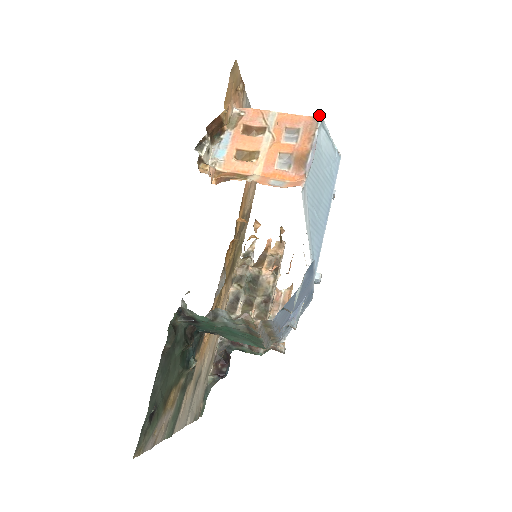
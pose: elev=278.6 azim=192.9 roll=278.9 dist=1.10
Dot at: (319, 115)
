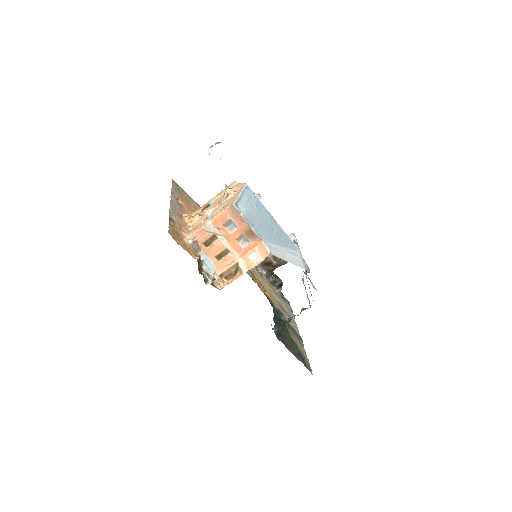
Dot at: (232, 204)
